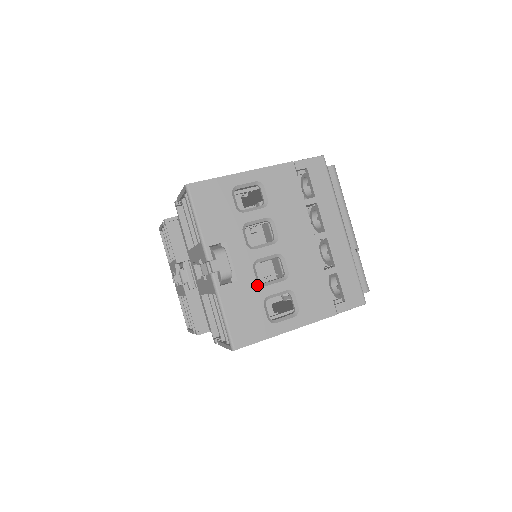
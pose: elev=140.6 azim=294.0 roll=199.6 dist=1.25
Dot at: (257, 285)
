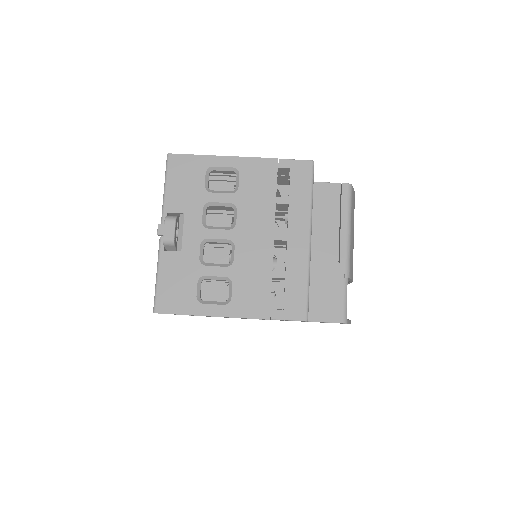
Dot at: (198, 262)
